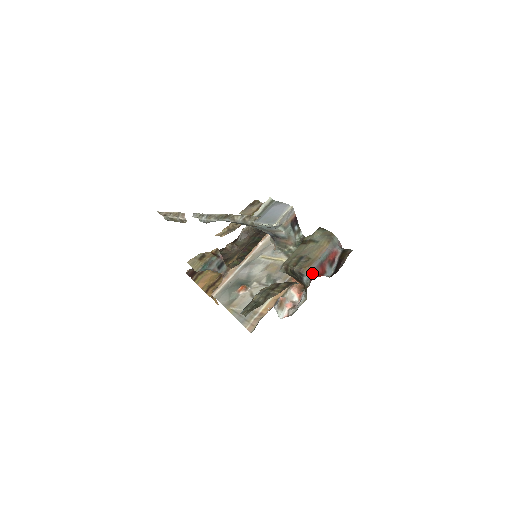
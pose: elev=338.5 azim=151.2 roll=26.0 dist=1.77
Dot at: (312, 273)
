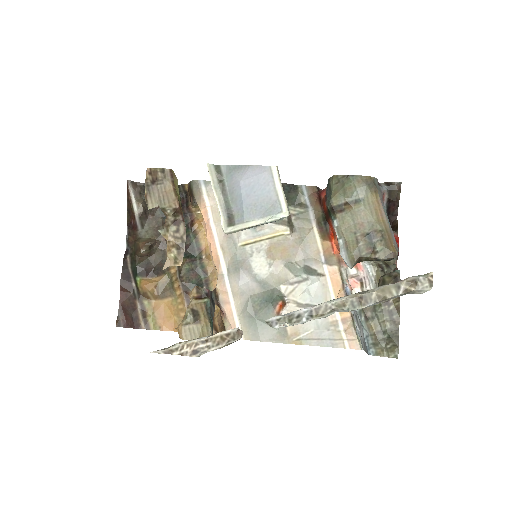
Dot at: (397, 246)
